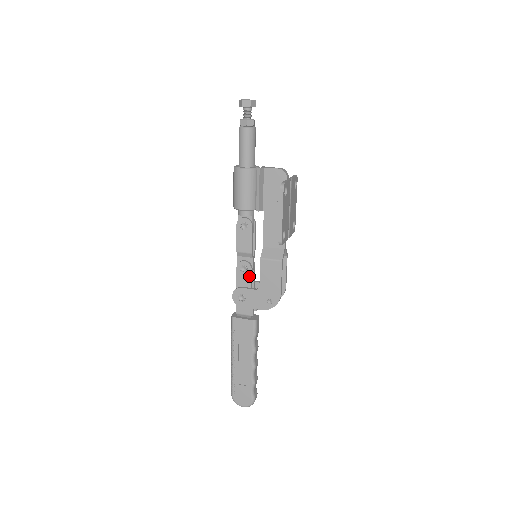
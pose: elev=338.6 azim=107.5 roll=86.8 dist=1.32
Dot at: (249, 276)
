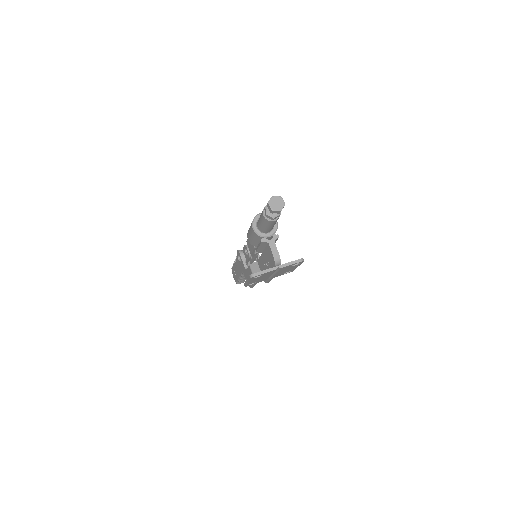
Dot at: (247, 257)
